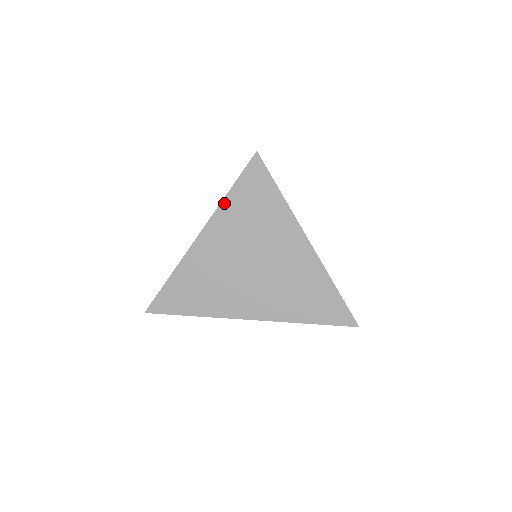
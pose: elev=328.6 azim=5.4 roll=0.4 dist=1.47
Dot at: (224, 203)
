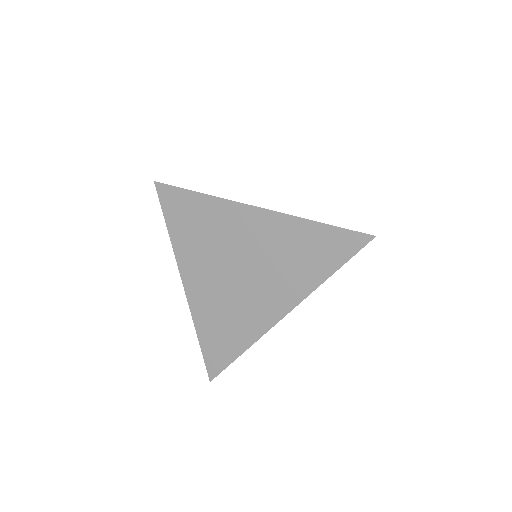
Dot at: (174, 244)
